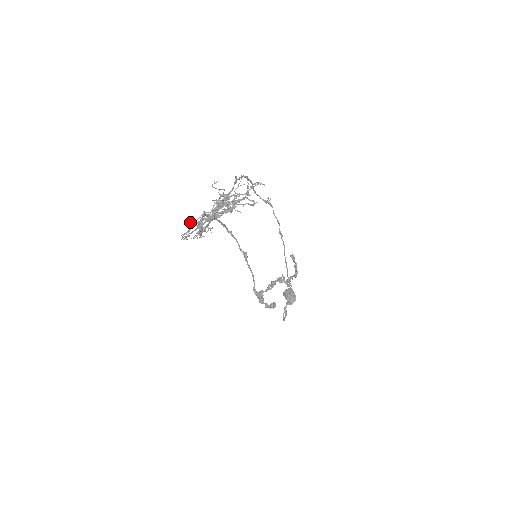
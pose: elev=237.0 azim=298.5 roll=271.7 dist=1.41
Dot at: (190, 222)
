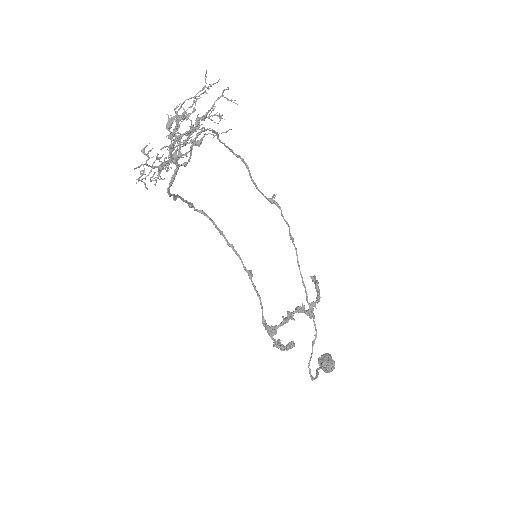
Dot at: (144, 150)
